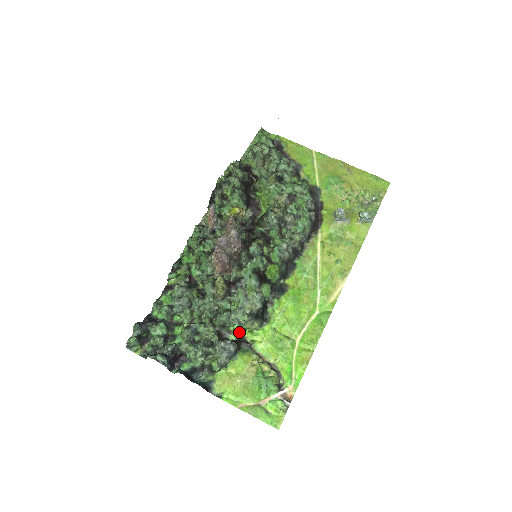
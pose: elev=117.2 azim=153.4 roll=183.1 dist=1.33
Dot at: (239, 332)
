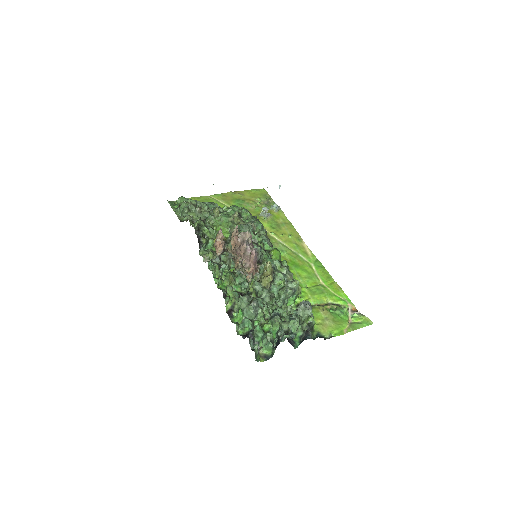
Dot at: (294, 303)
